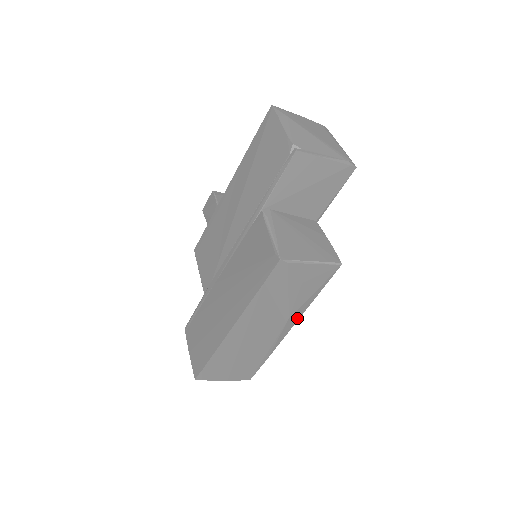
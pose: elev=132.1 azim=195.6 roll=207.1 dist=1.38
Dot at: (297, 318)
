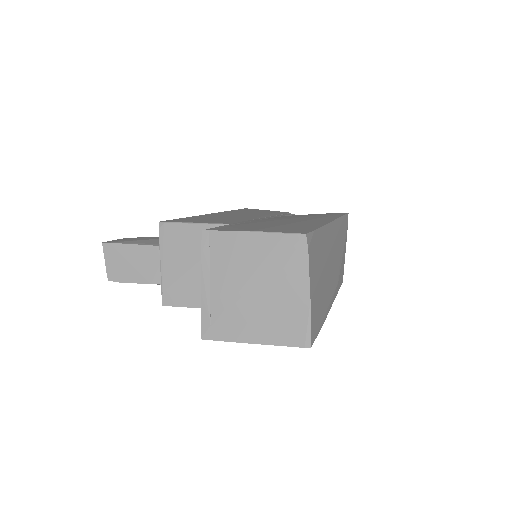
Dot at: (335, 296)
